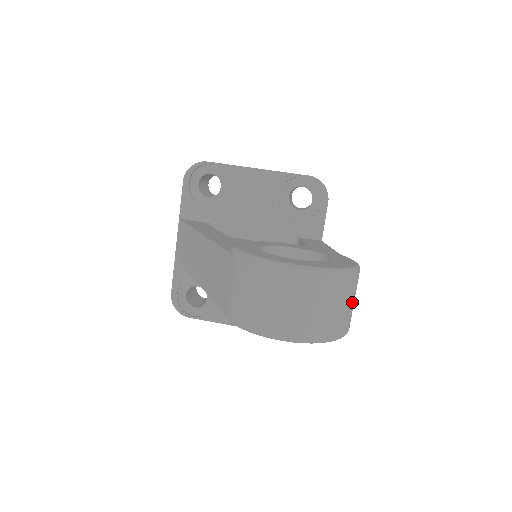
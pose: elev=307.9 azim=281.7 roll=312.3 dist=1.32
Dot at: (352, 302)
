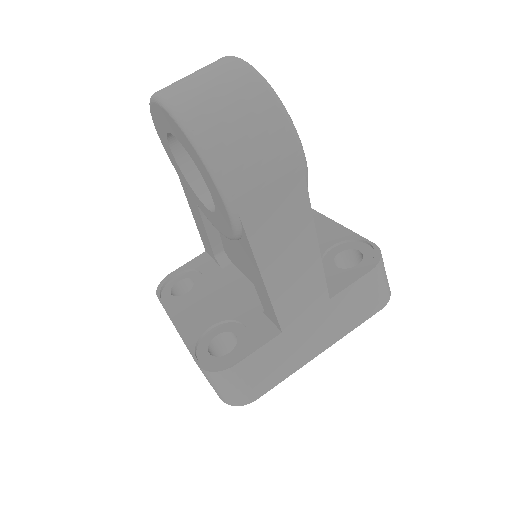
Dot at: (254, 143)
